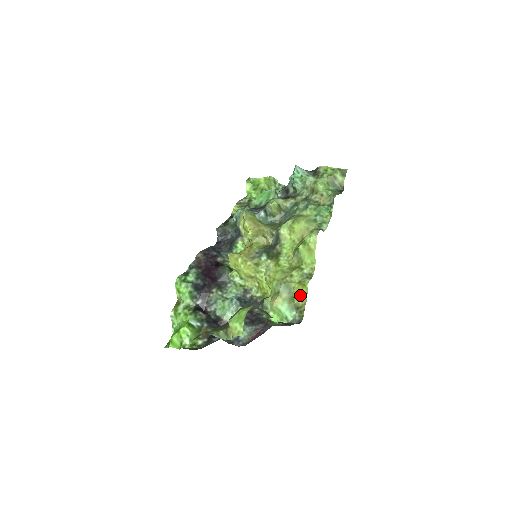
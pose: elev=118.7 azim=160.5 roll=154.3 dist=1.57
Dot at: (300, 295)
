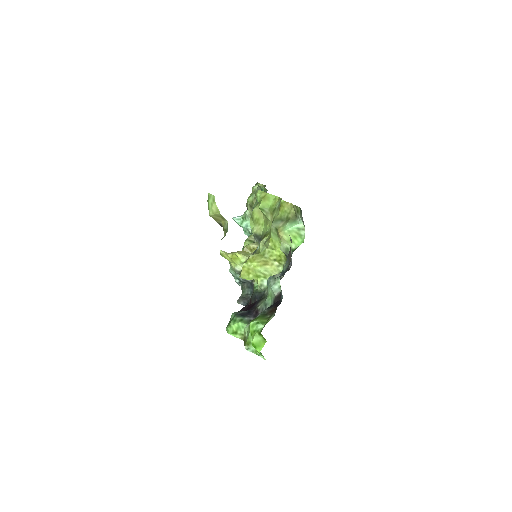
Dot at: (286, 210)
